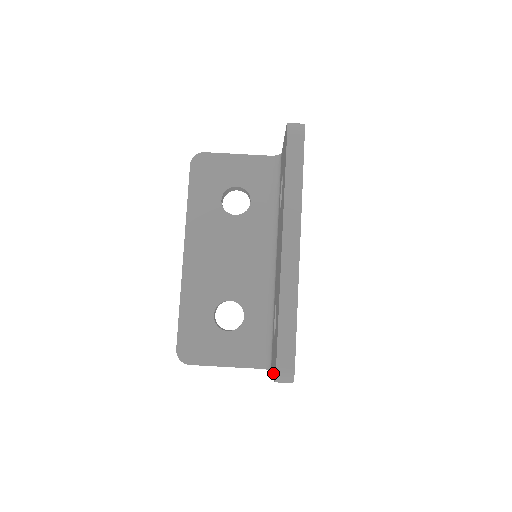
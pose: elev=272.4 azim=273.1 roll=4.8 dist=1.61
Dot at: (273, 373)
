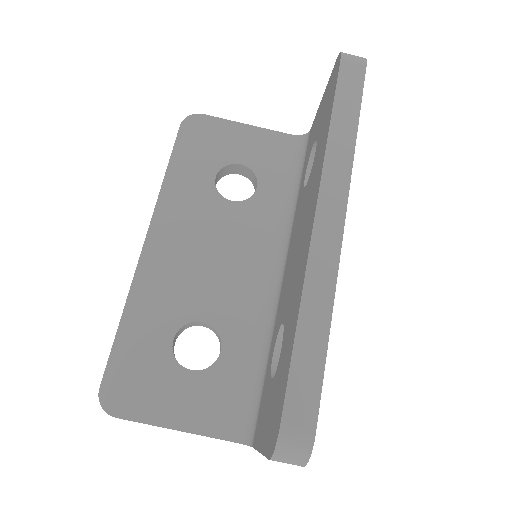
Dot at: (264, 445)
